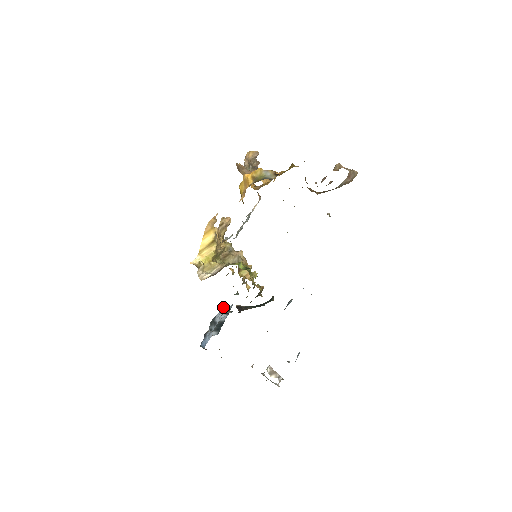
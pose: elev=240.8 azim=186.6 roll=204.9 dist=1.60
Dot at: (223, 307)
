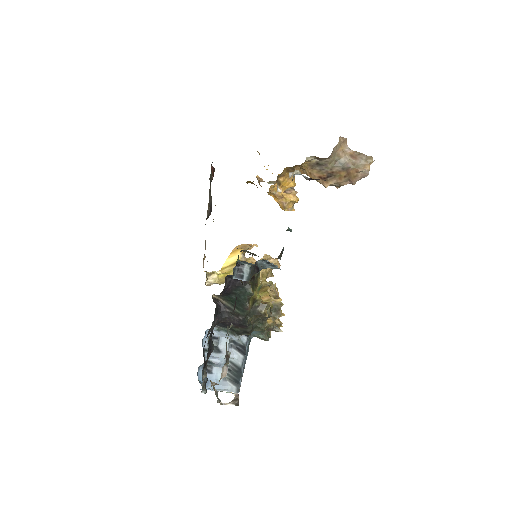
Dot at: occluded
